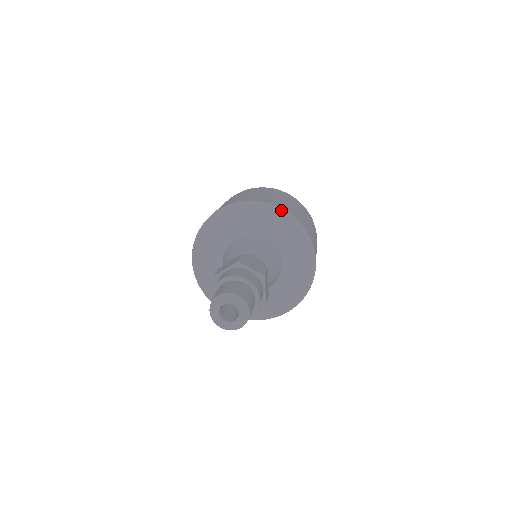
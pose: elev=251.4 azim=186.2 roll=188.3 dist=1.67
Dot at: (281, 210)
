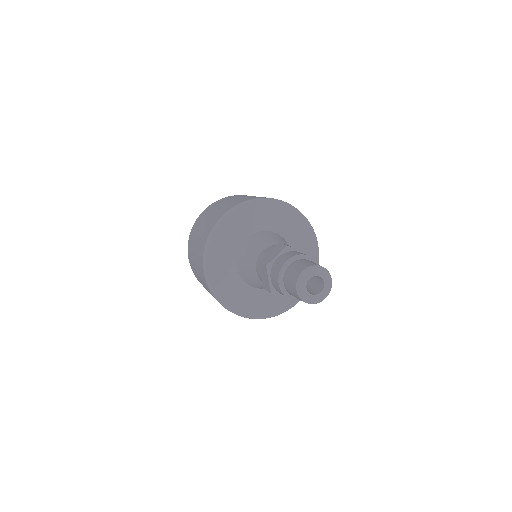
Dot at: (318, 247)
